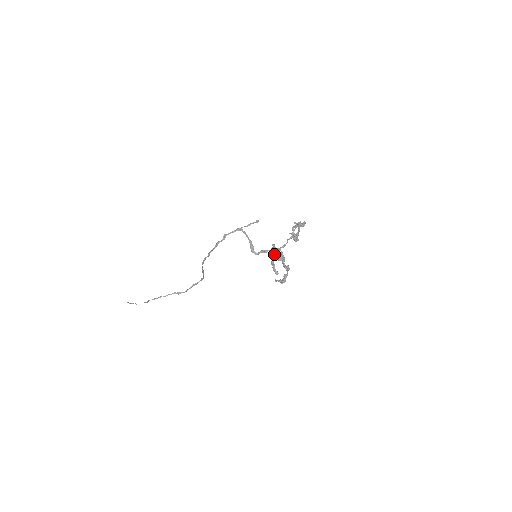
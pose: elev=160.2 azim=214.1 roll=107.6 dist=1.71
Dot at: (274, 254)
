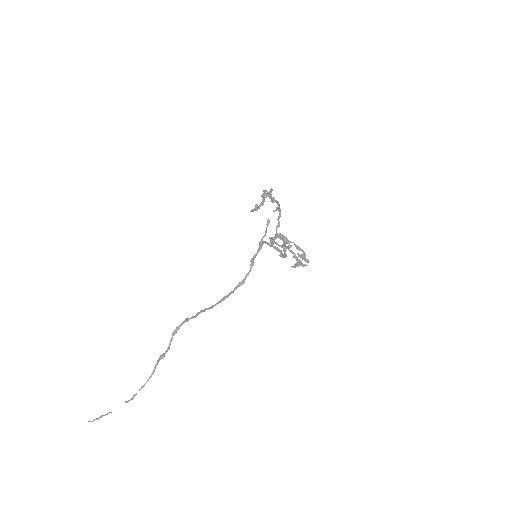
Dot at: (295, 244)
